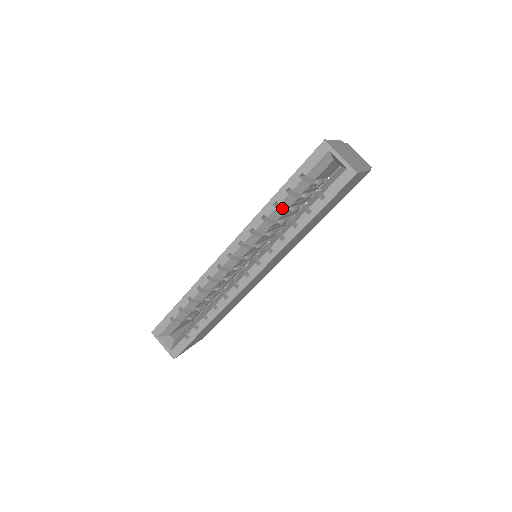
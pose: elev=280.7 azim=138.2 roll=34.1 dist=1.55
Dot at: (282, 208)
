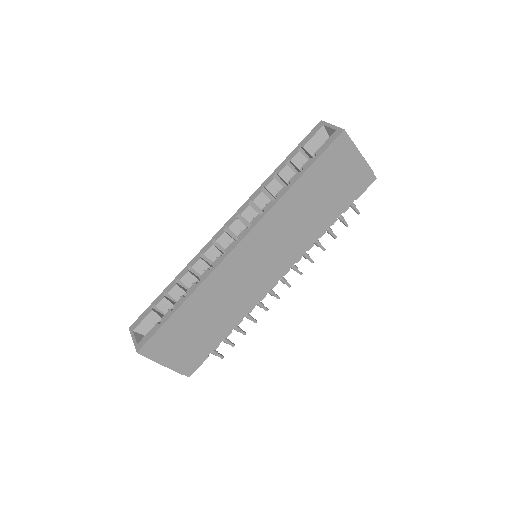
Dot at: (282, 186)
